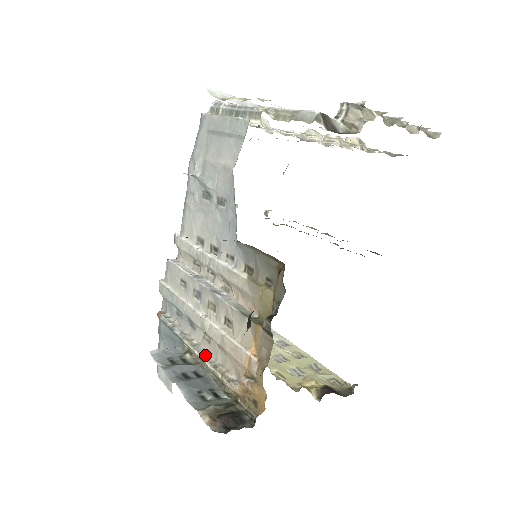
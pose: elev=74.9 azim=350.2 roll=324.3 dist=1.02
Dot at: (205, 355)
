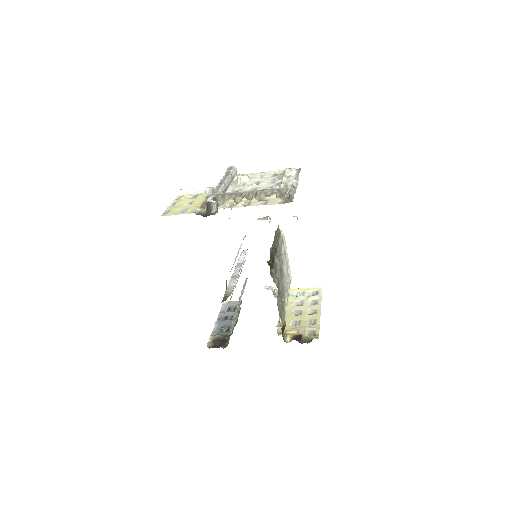
Dot at: (236, 308)
